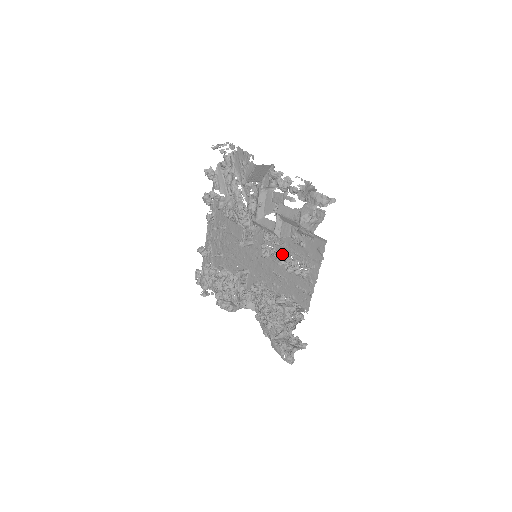
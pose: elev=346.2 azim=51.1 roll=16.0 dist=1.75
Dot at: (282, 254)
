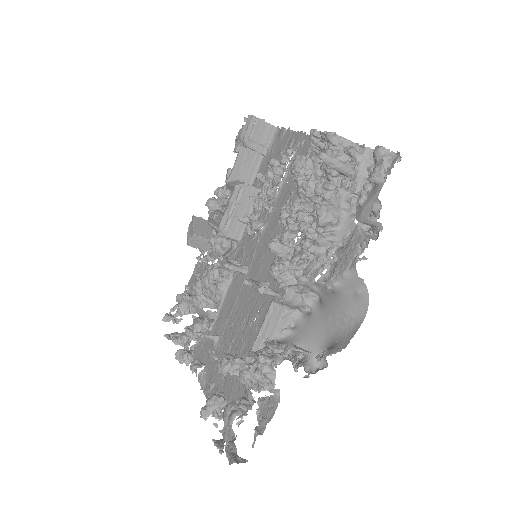
Dot at: occluded
